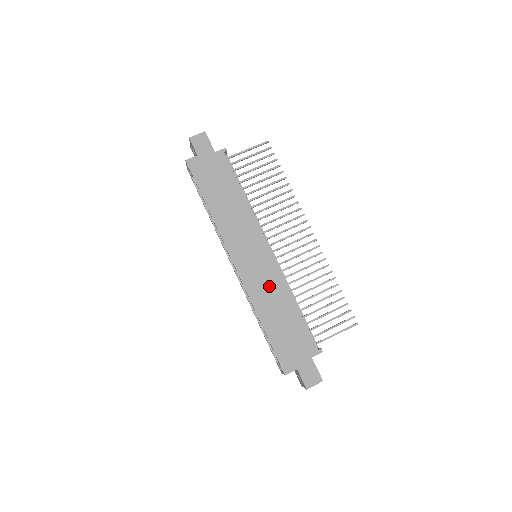
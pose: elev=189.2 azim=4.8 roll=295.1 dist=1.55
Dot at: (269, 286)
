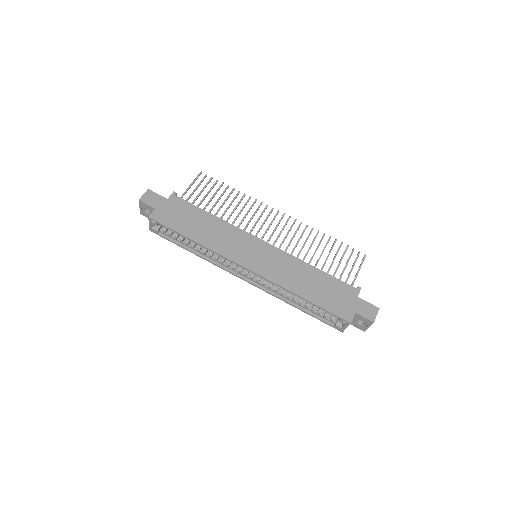
Dot at: (285, 267)
